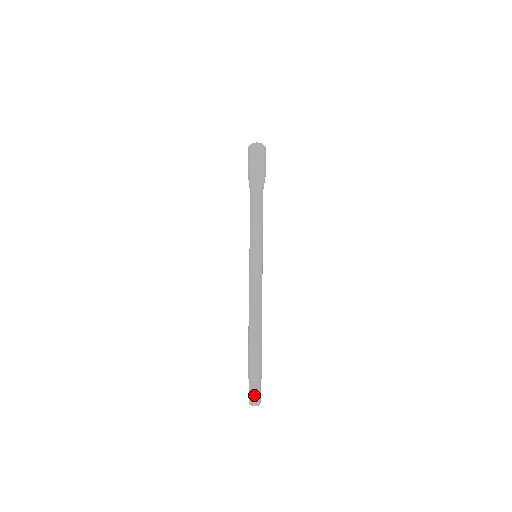
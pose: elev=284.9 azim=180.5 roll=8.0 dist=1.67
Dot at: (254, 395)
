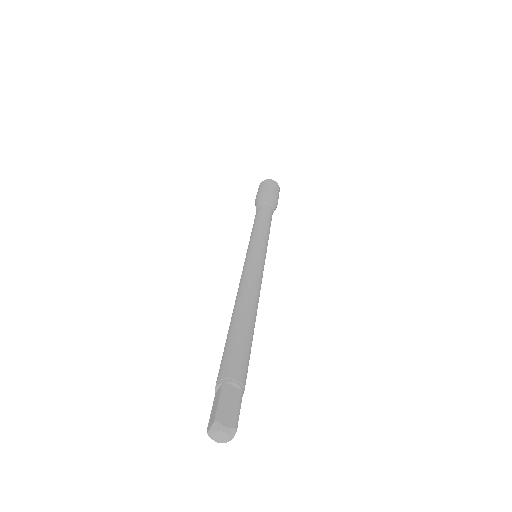
Dot at: (213, 413)
